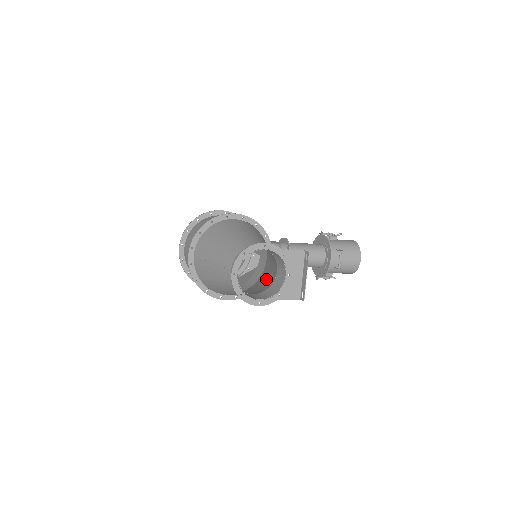
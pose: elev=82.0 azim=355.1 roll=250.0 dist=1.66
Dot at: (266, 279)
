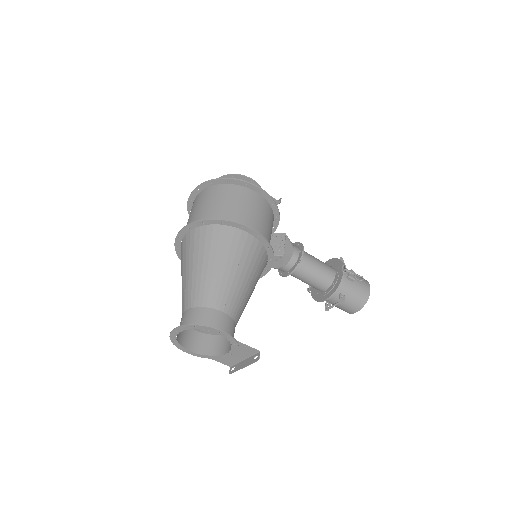
Dot at: occluded
